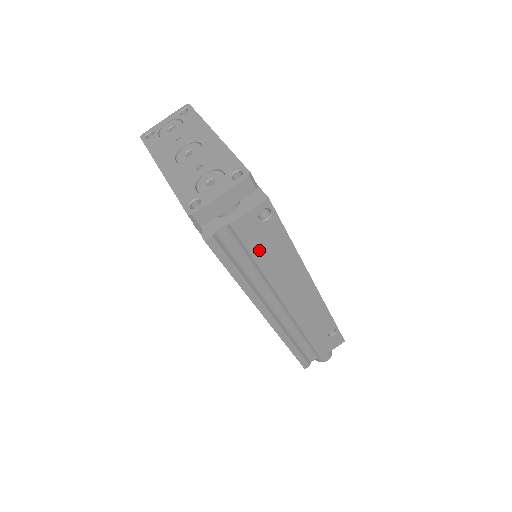
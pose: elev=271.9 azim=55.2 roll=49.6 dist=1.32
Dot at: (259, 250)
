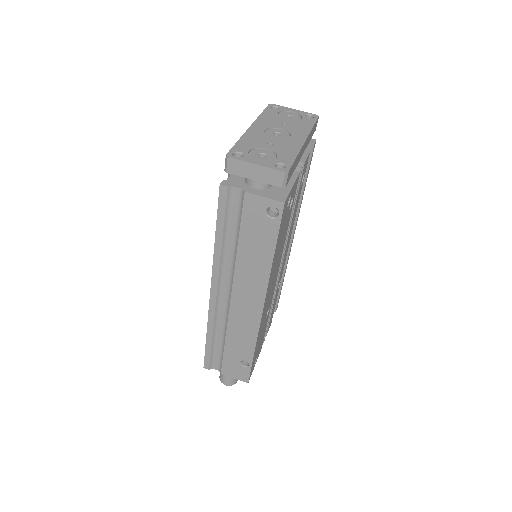
Dot at: (248, 234)
